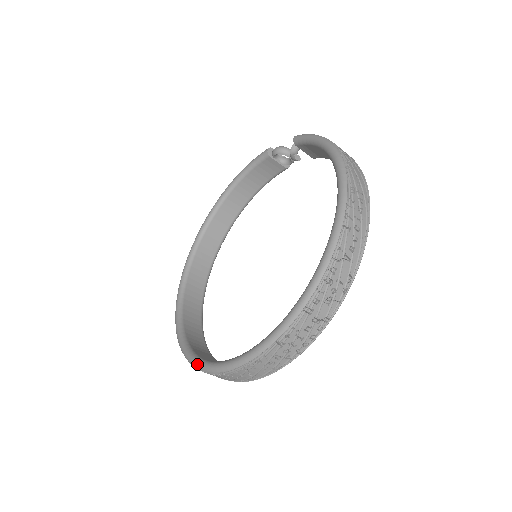
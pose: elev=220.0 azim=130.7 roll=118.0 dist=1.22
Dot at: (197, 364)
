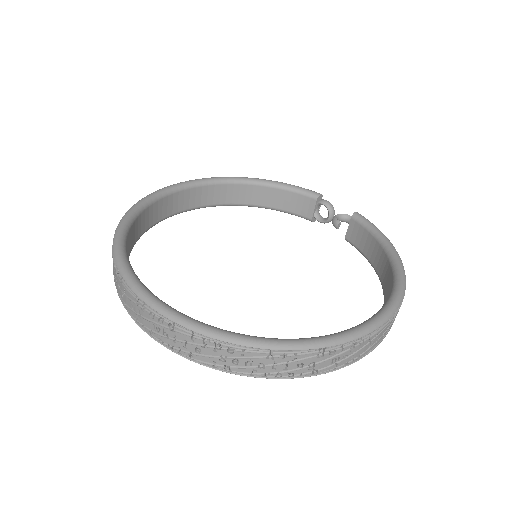
Dot at: (140, 288)
